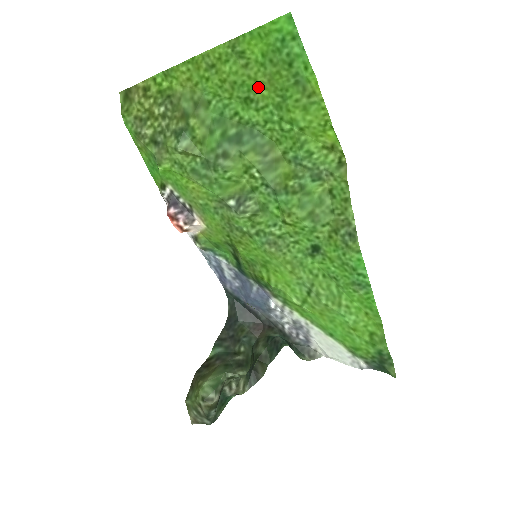
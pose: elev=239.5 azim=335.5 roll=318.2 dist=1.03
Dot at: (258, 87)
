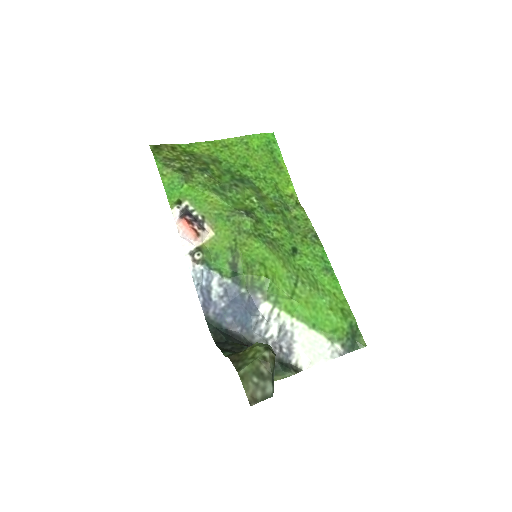
Dot at: (252, 161)
